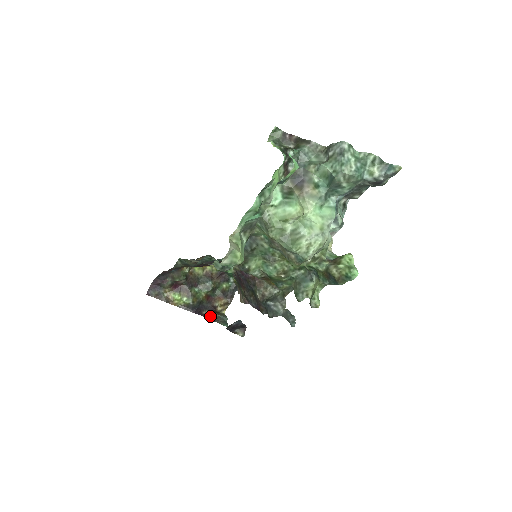
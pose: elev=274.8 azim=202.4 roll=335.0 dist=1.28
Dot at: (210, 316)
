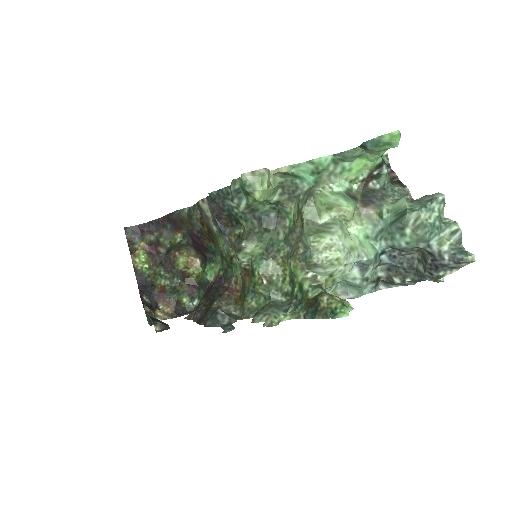
Dot at: (146, 305)
